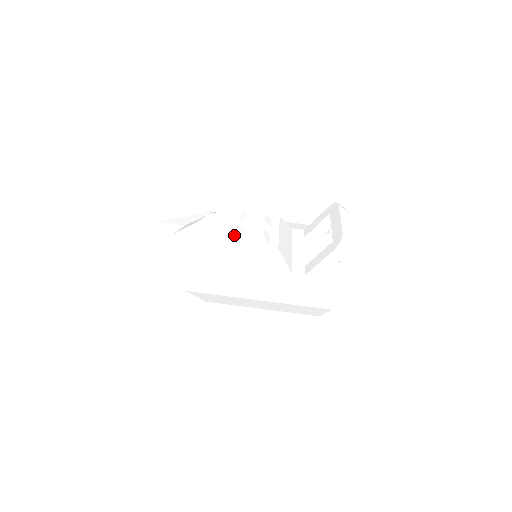
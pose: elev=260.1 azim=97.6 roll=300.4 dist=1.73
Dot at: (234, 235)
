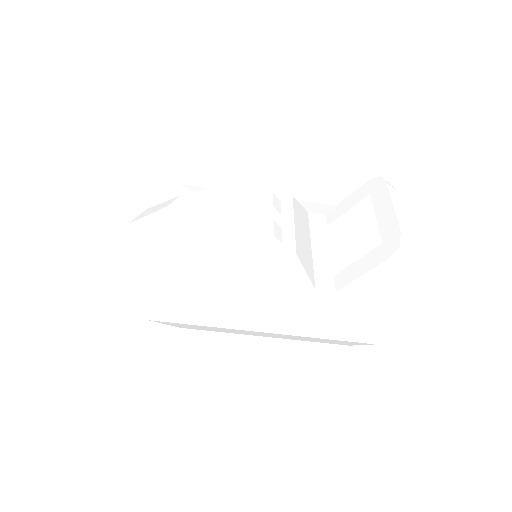
Dot at: (226, 230)
